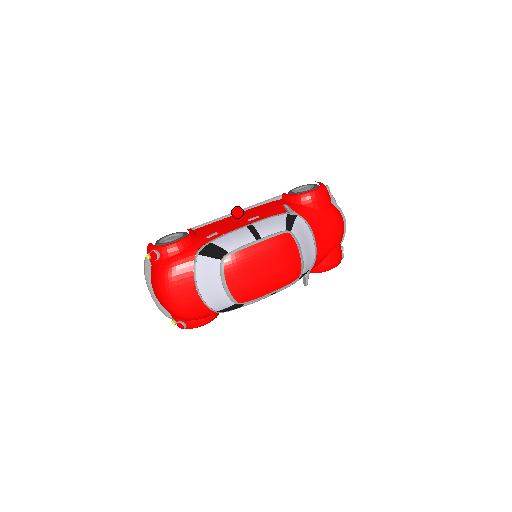
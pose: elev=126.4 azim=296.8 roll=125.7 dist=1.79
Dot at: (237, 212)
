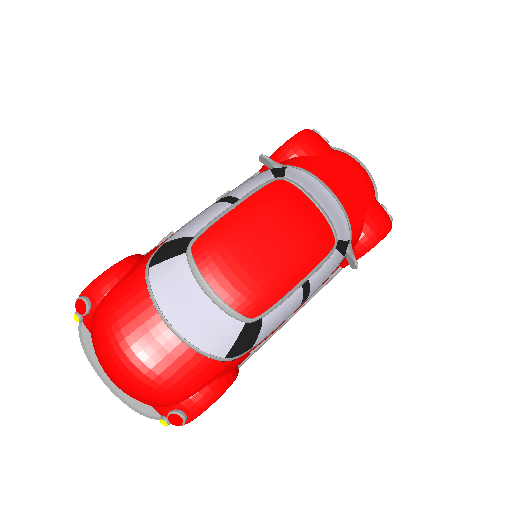
Dot at: occluded
